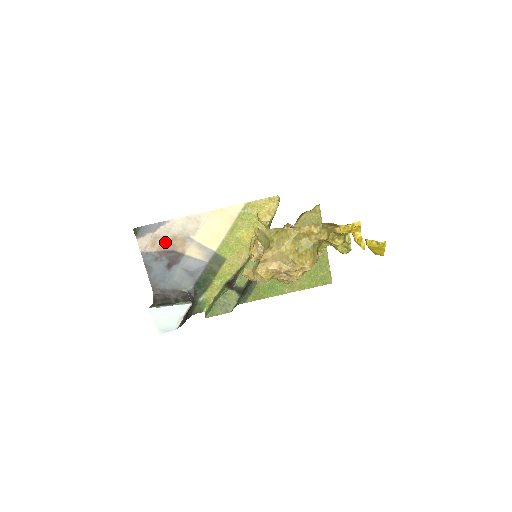
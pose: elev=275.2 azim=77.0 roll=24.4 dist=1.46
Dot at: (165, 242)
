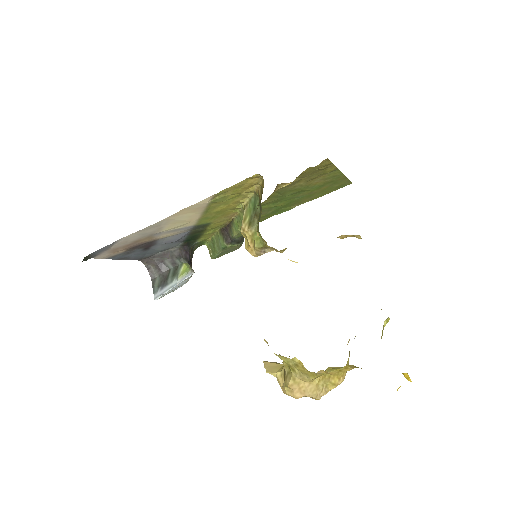
Dot at: (128, 246)
